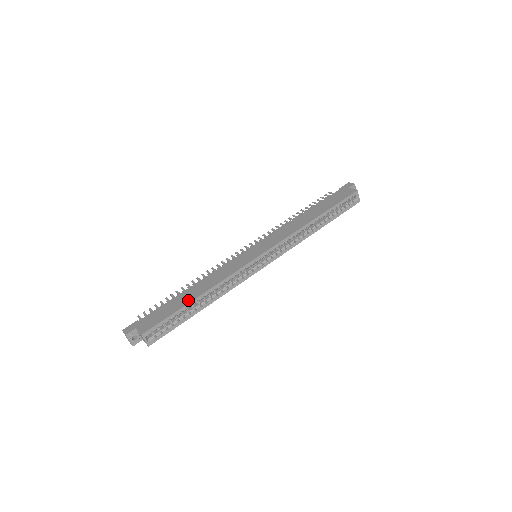
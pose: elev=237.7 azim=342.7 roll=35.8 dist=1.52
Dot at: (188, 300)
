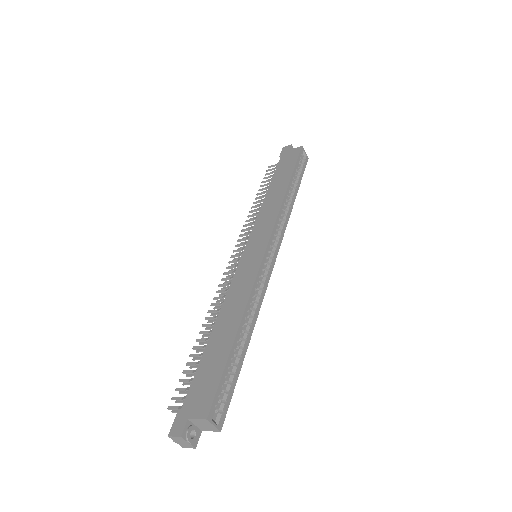
Dot at: (228, 341)
